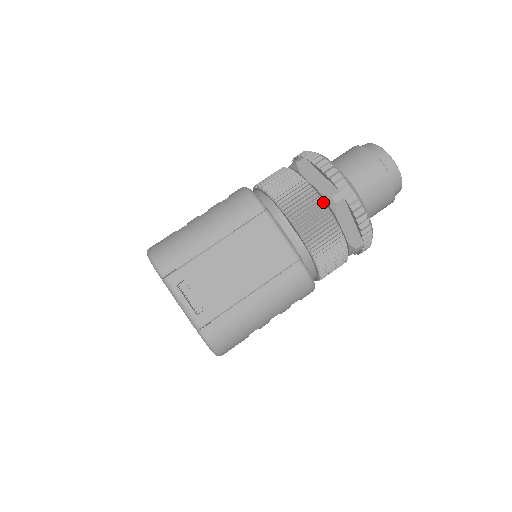
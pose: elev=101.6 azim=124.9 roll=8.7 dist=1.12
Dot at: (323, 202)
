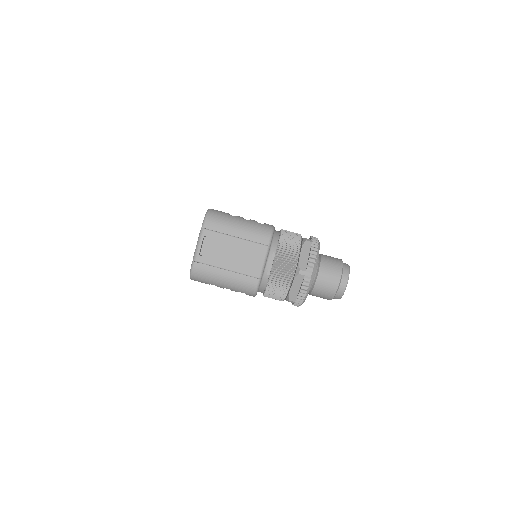
Dot at: (295, 268)
